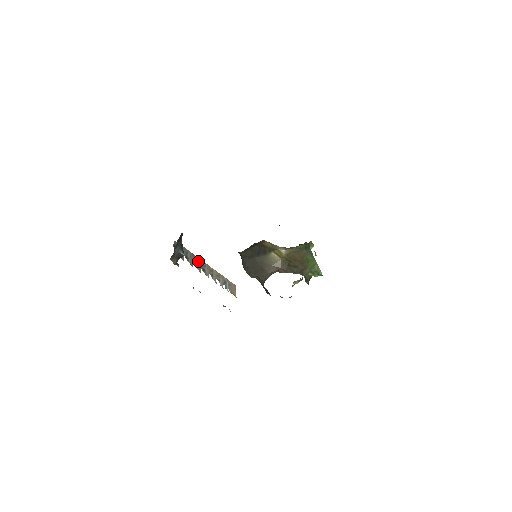
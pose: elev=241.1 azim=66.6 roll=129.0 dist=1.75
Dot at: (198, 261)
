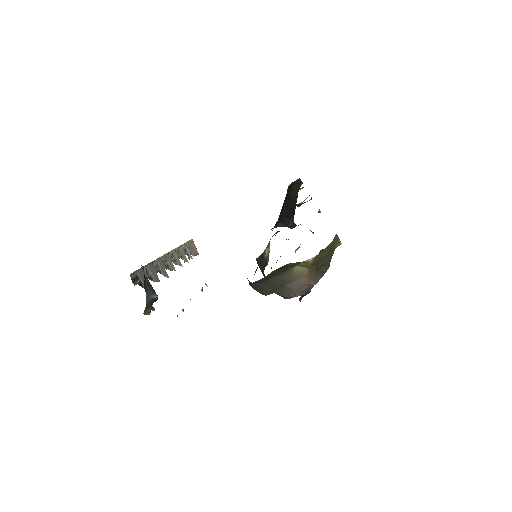
Dot at: (159, 264)
